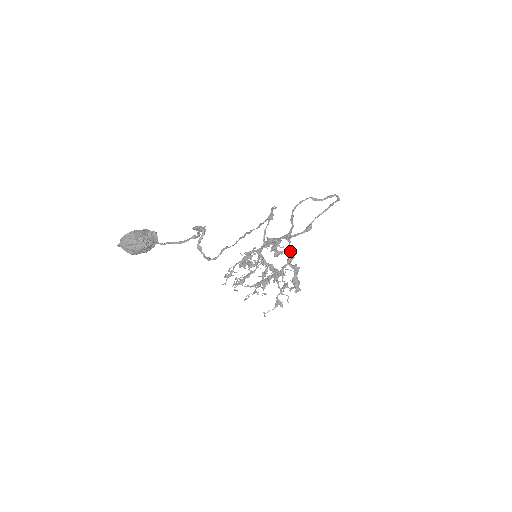
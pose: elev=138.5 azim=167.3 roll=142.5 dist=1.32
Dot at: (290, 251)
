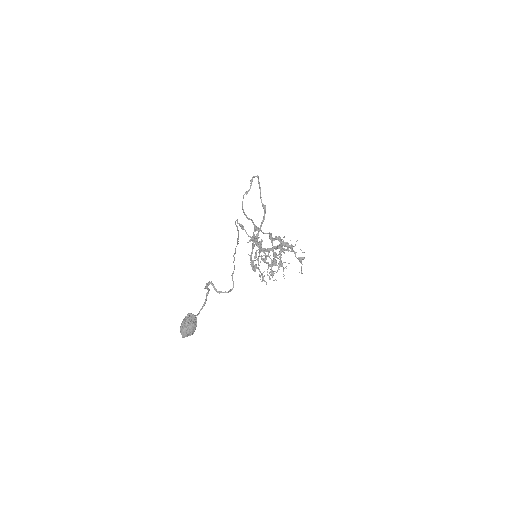
Dot at: occluded
